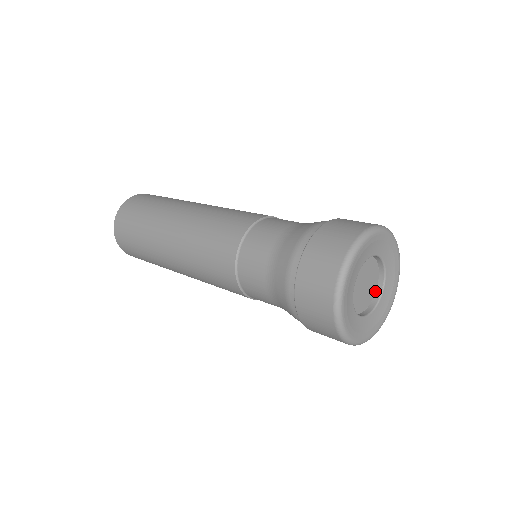
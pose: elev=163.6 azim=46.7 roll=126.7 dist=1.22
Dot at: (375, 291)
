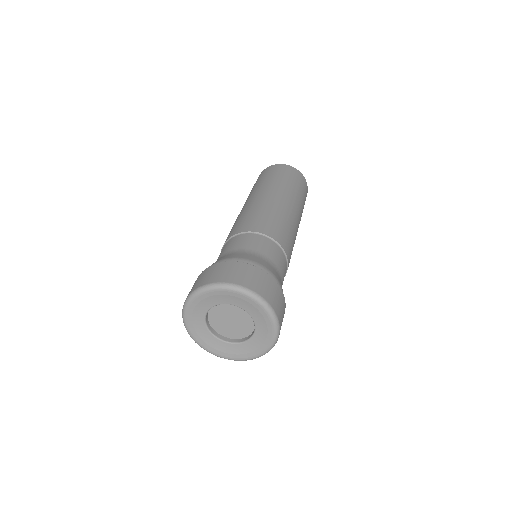
Dot at: (247, 336)
